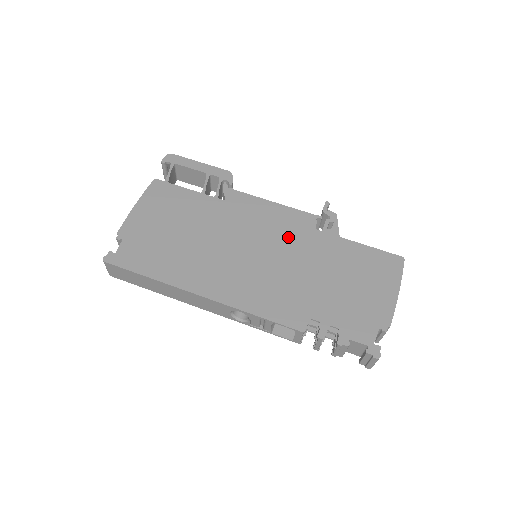
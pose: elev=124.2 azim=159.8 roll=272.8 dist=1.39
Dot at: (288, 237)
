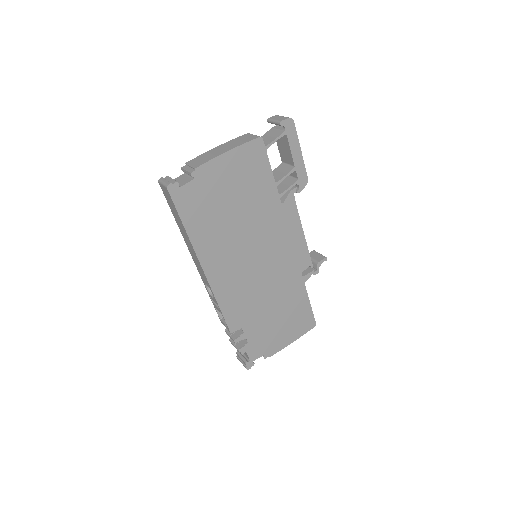
Dot at: (284, 266)
